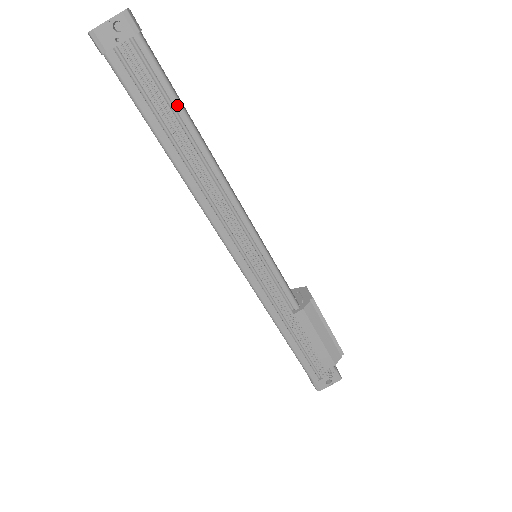
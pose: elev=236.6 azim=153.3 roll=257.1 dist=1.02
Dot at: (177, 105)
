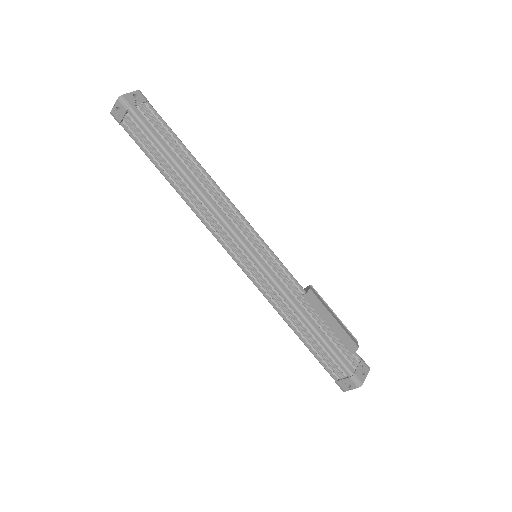
Dot at: (178, 139)
